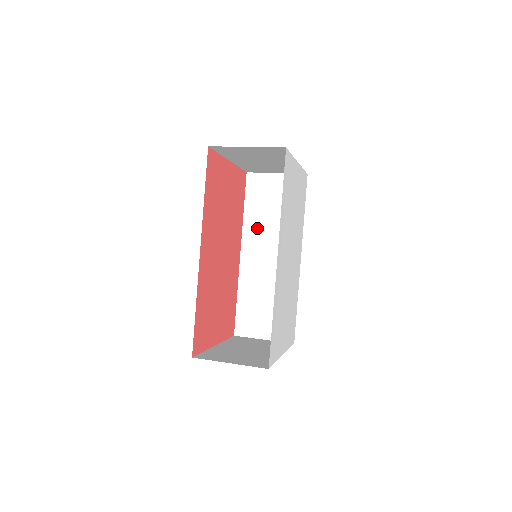
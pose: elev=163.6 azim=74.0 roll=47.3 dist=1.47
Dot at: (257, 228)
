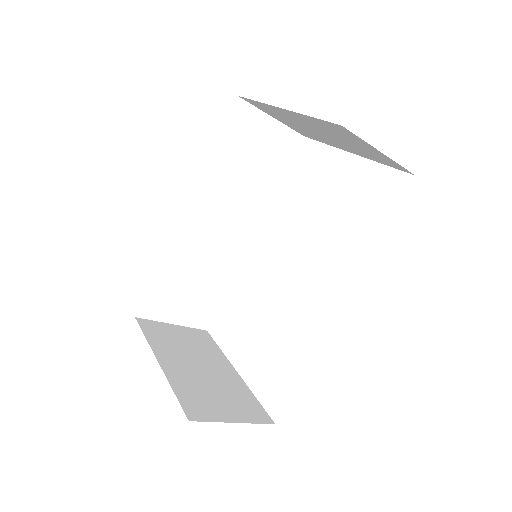
Dot at: (219, 183)
